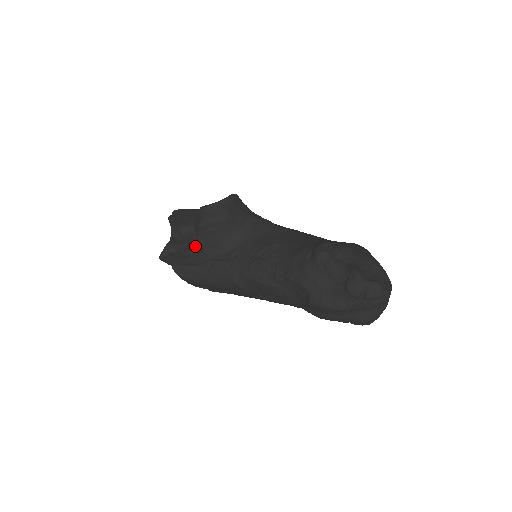
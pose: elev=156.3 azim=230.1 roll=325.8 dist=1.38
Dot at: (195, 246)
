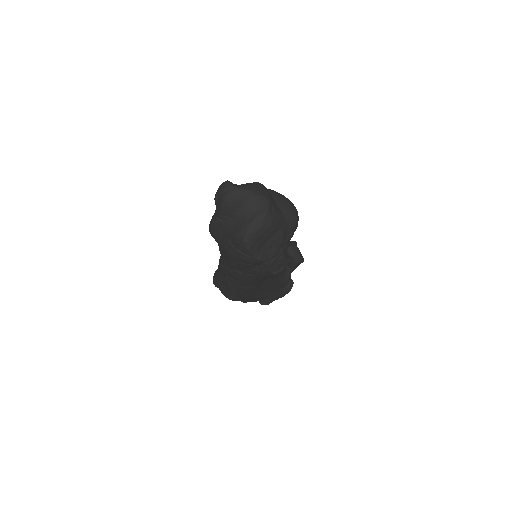
Dot at: occluded
